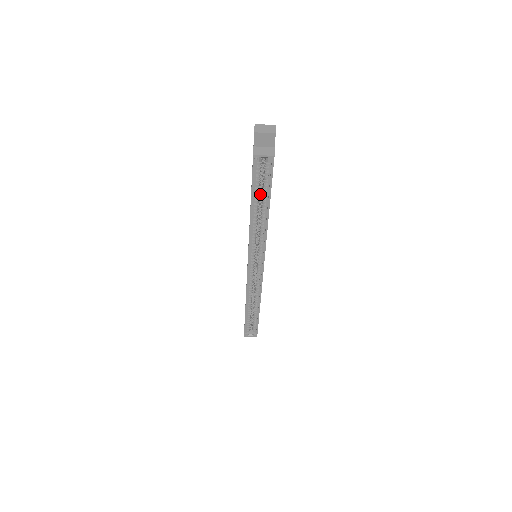
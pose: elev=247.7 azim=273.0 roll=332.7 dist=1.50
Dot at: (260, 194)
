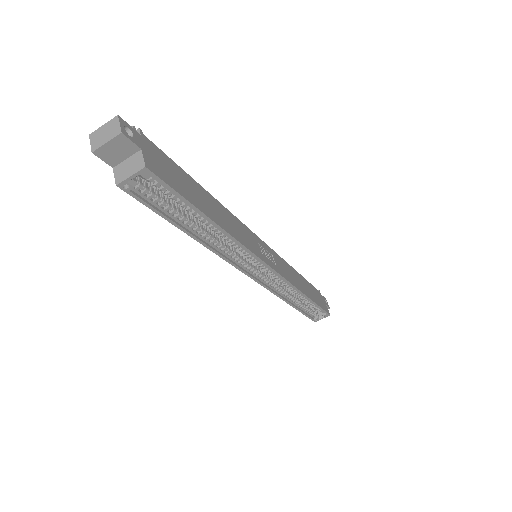
Dot at: occluded
